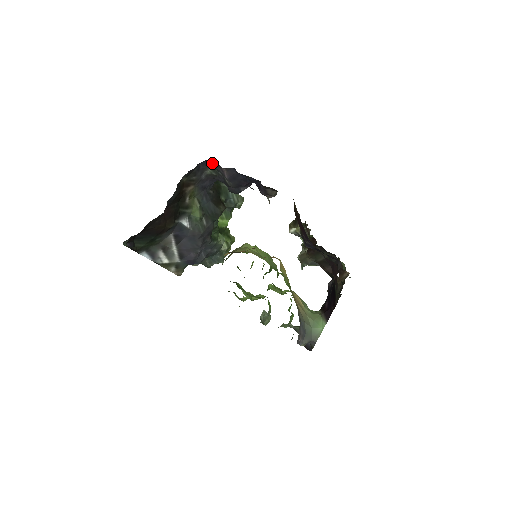
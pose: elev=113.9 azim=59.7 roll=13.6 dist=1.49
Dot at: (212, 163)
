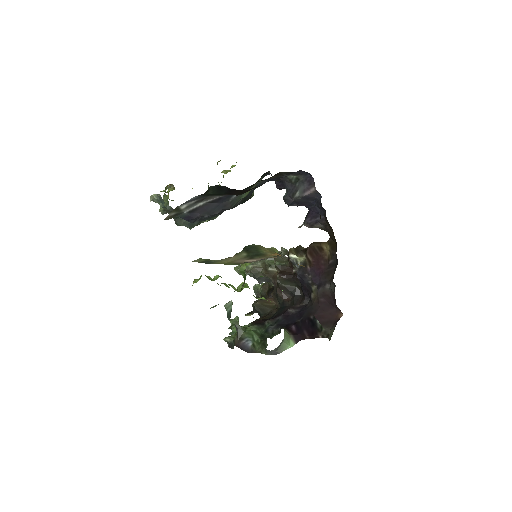
Dot at: (308, 177)
